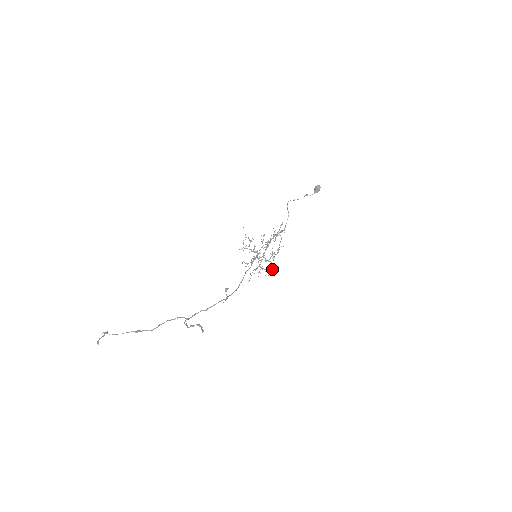
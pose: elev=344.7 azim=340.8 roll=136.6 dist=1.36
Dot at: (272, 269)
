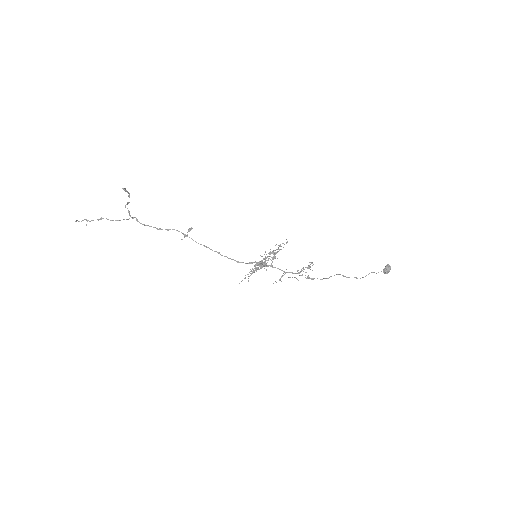
Dot at: (261, 263)
